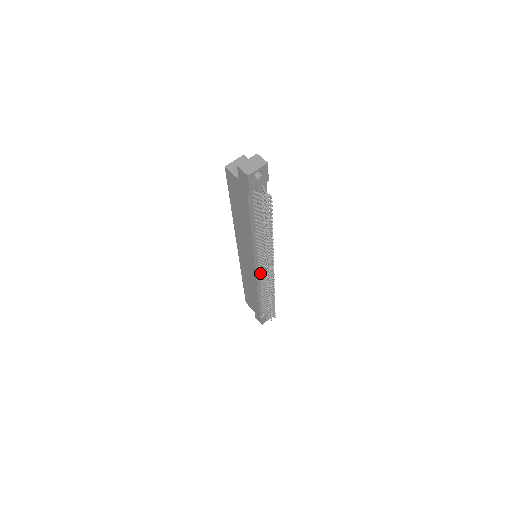
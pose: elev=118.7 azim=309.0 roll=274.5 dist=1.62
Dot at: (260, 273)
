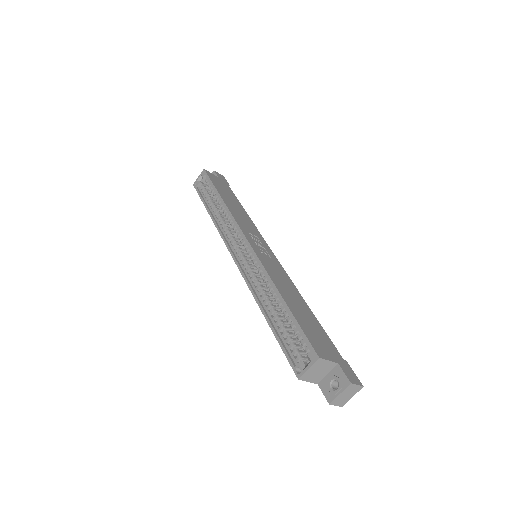
Dot at: occluded
